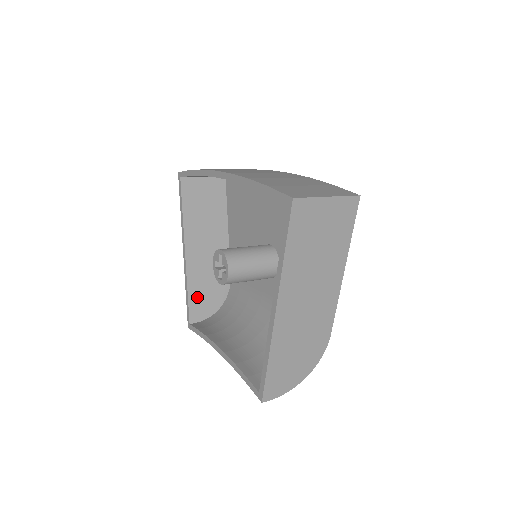
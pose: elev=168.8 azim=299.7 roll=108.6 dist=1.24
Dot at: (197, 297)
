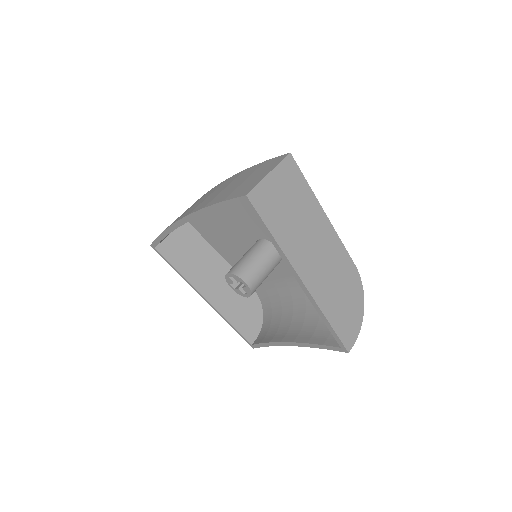
Dot at: (240, 321)
